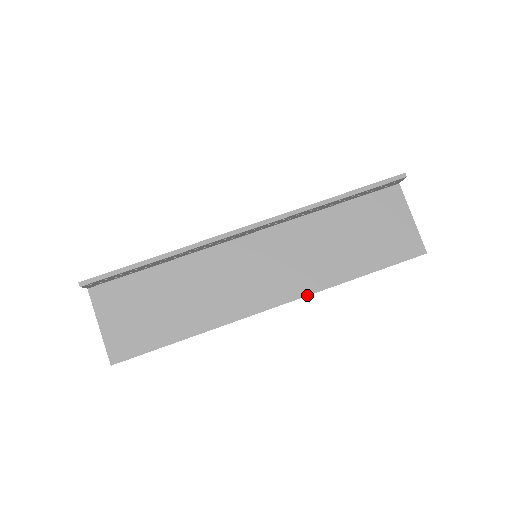
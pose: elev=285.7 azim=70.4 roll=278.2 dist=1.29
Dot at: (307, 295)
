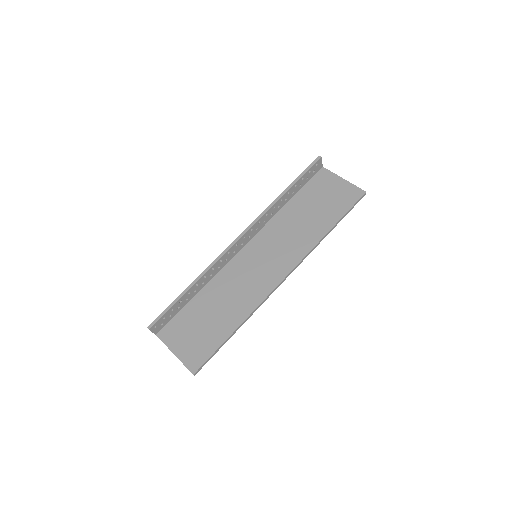
Dot at: (302, 259)
